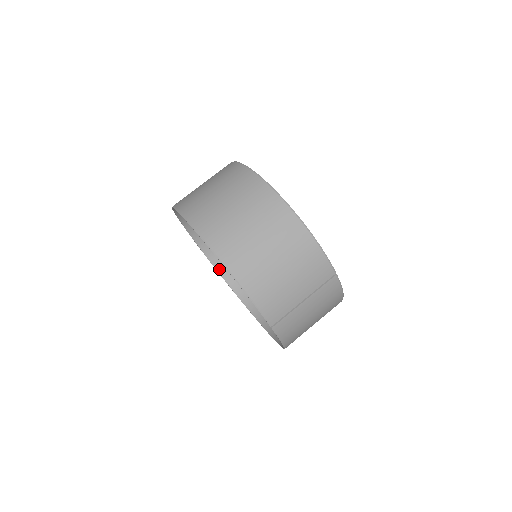
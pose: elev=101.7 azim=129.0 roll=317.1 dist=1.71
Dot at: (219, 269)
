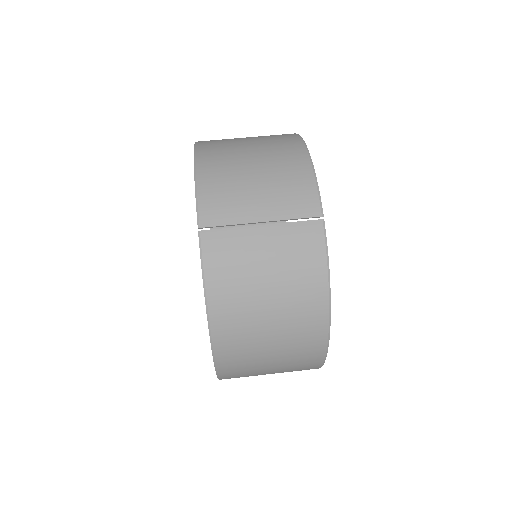
Dot at: occluded
